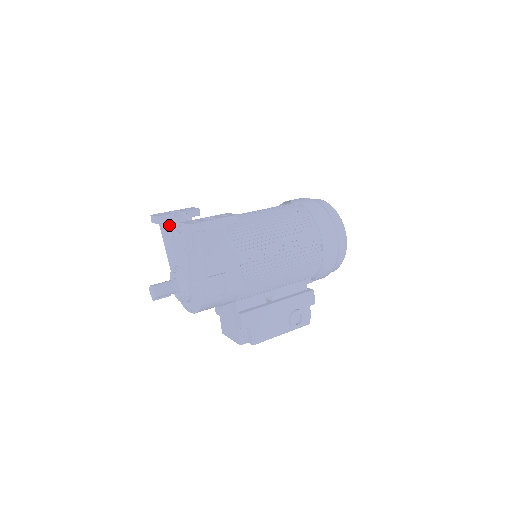
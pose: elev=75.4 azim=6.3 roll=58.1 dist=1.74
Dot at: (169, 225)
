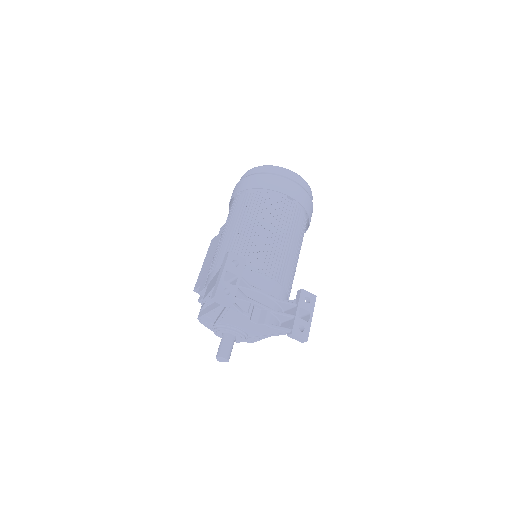
Dot at: occluded
